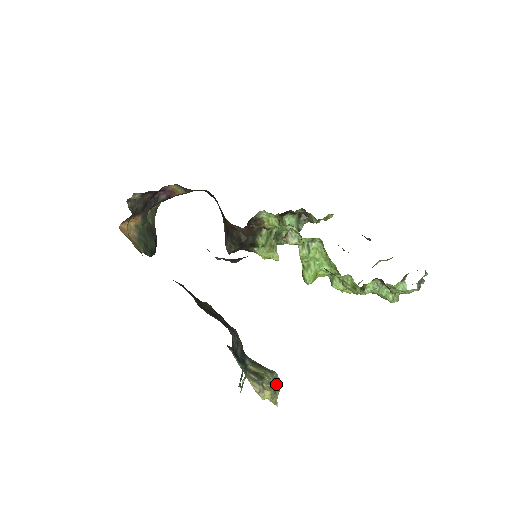
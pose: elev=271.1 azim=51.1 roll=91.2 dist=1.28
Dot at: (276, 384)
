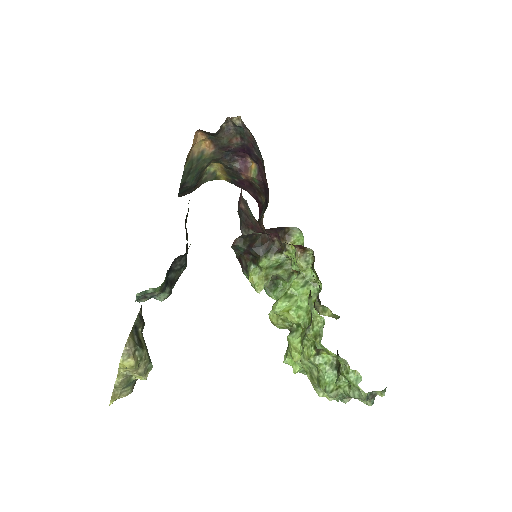
Dot at: (142, 372)
